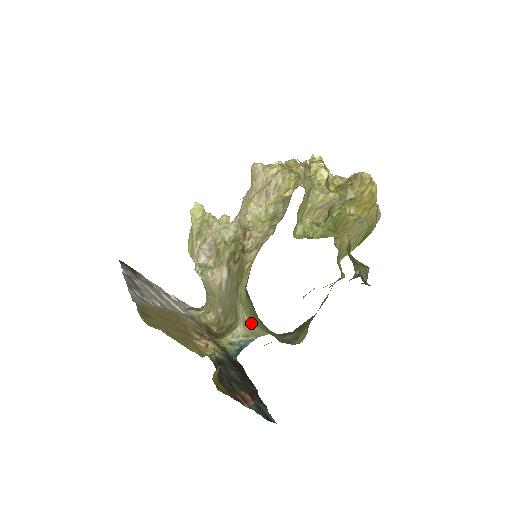
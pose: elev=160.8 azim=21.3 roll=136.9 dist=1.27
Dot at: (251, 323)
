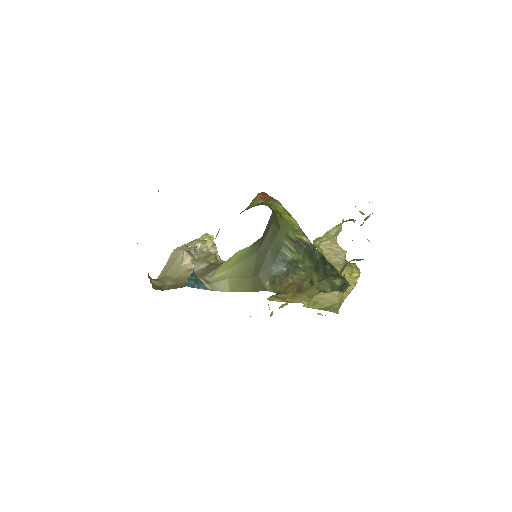
Dot at: (222, 275)
